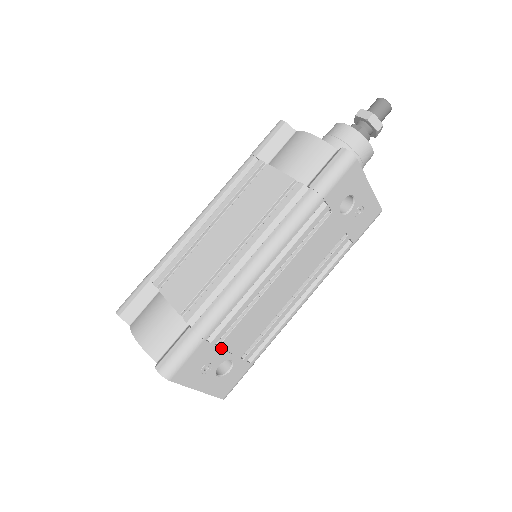
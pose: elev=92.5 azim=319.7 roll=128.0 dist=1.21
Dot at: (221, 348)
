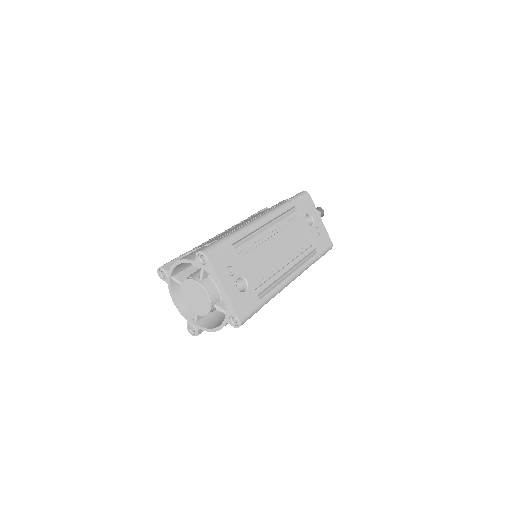
Dot at: (240, 261)
